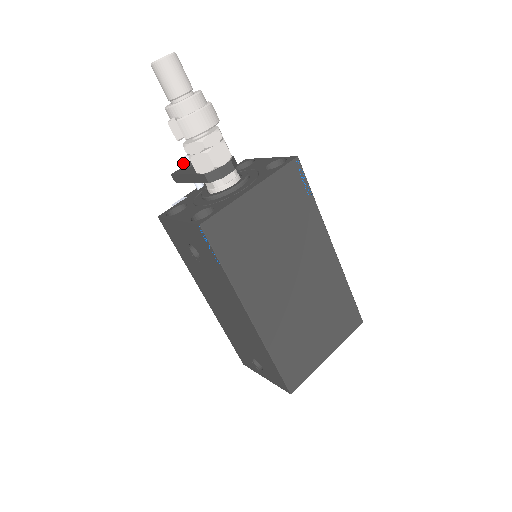
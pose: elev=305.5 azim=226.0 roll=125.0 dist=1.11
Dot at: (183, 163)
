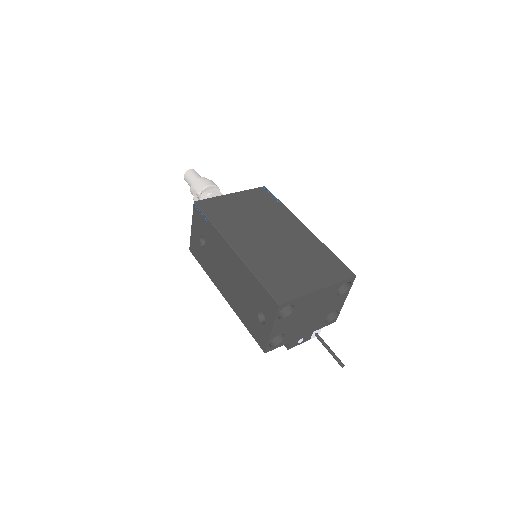
Dot at: occluded
